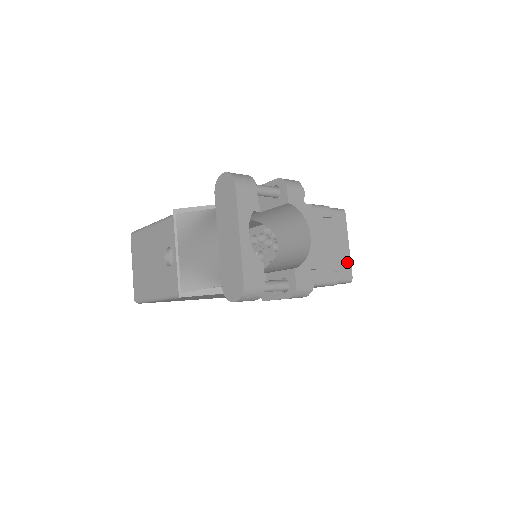
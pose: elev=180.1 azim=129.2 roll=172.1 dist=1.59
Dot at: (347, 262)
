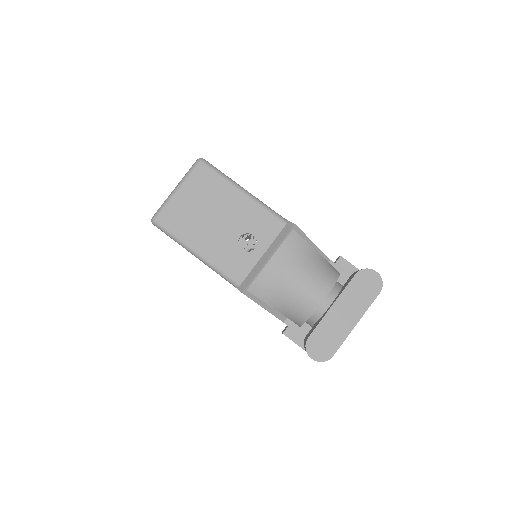
Dot at: occluded
